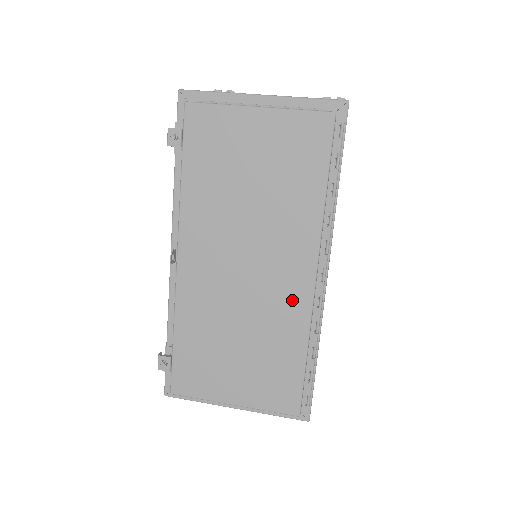
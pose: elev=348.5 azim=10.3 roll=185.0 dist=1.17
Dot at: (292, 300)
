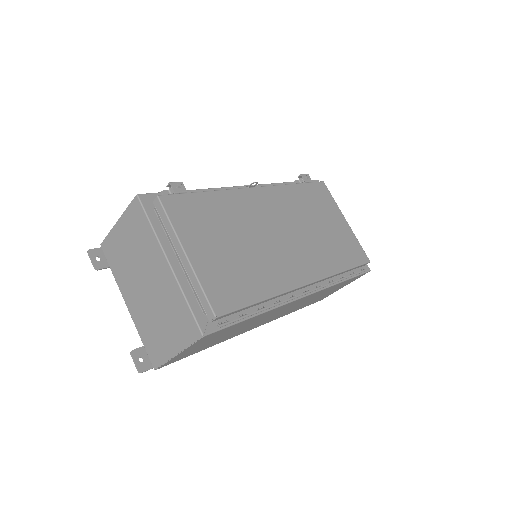
Dot at: (287, 273)
